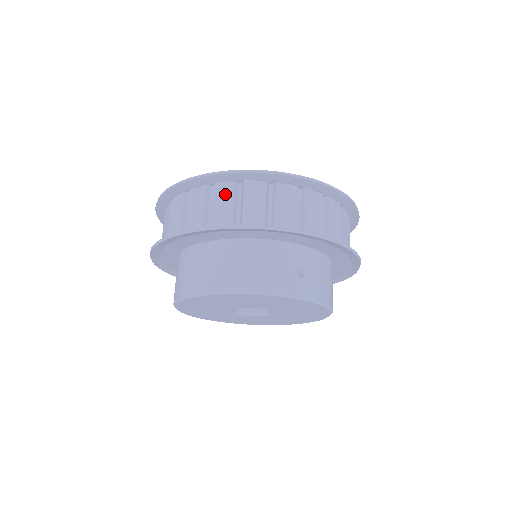
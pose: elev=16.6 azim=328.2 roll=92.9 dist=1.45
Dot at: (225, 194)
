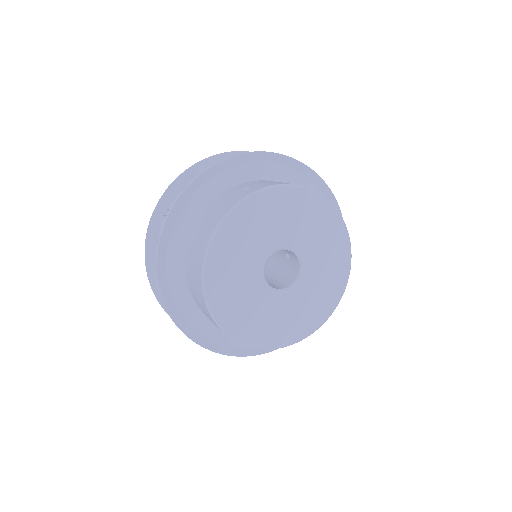
Dot at: occluded
